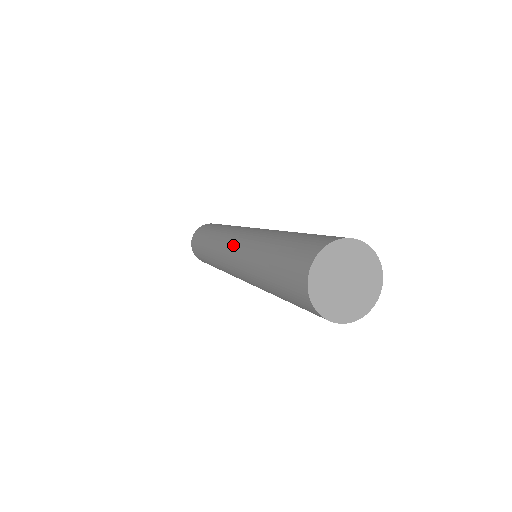
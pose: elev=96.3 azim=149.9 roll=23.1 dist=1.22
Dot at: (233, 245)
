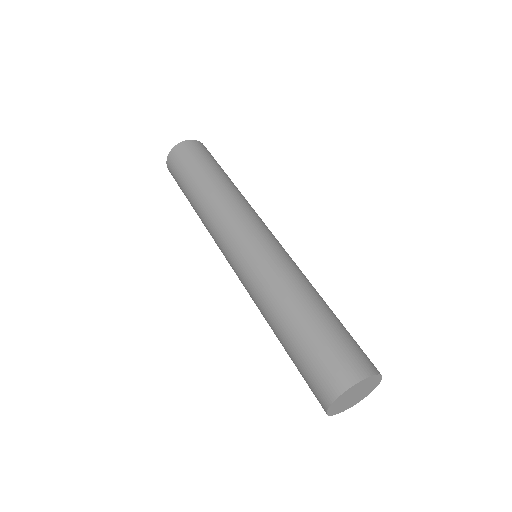
Dot at: (242, 252)
